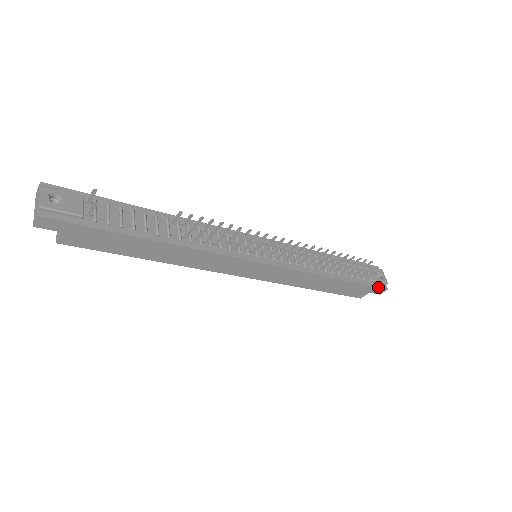
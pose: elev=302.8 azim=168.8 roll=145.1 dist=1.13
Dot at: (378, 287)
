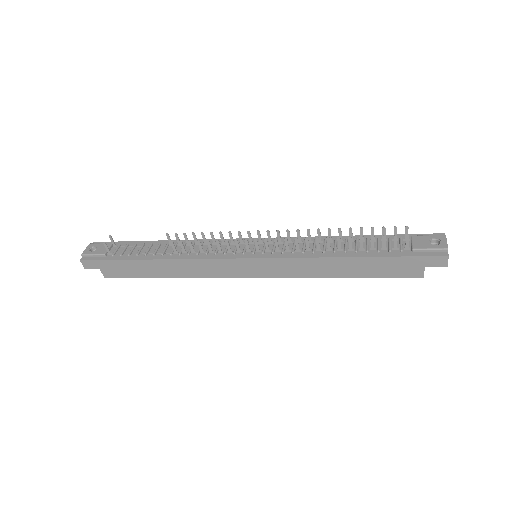
Dot at: (427, 256)
